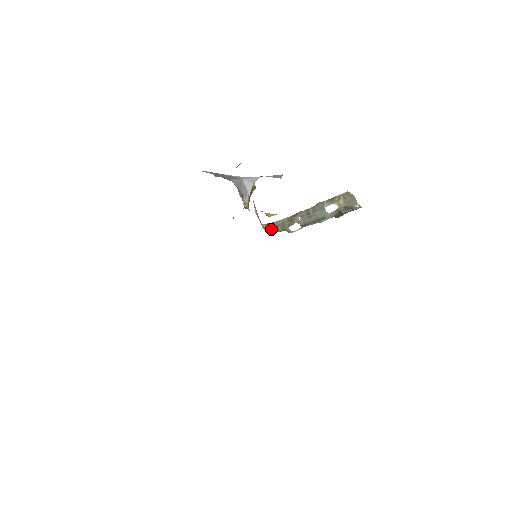
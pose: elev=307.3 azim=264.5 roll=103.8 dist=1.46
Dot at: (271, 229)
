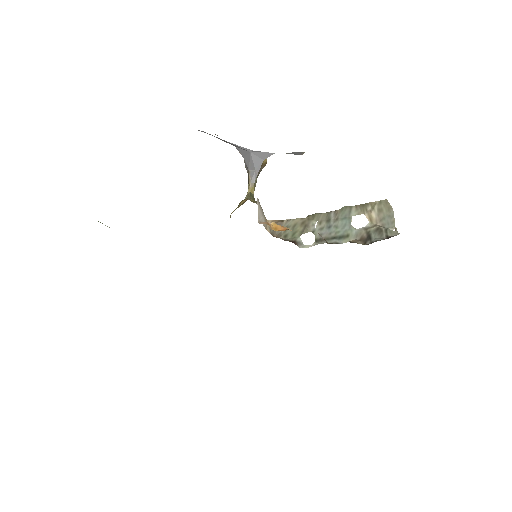
Dot at: (278, 231)
